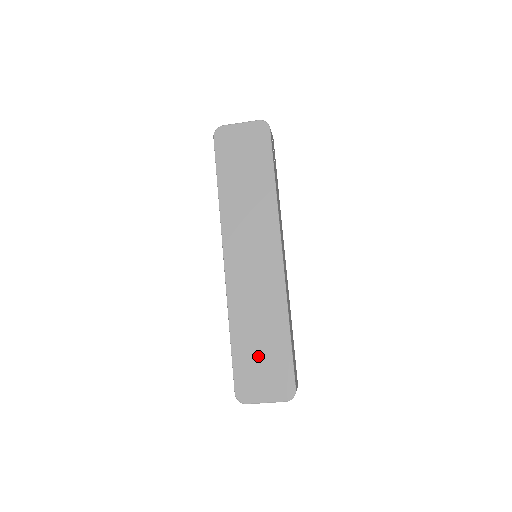
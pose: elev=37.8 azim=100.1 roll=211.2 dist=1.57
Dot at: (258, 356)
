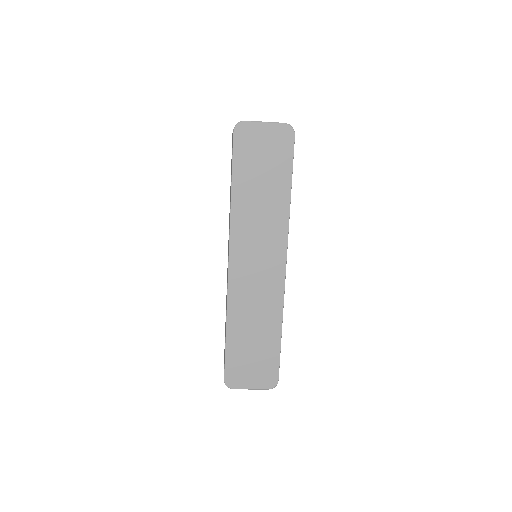
Dot at: (250, 352)
